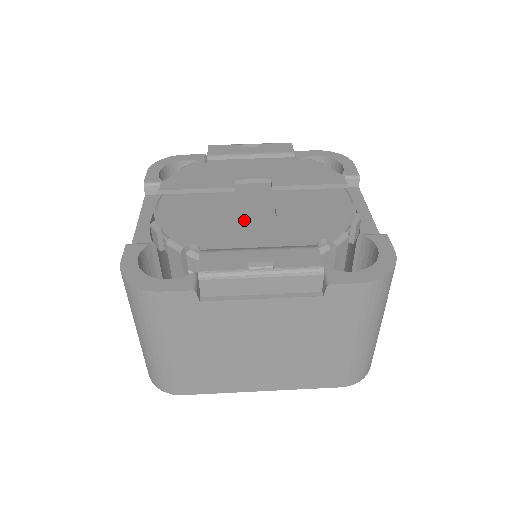
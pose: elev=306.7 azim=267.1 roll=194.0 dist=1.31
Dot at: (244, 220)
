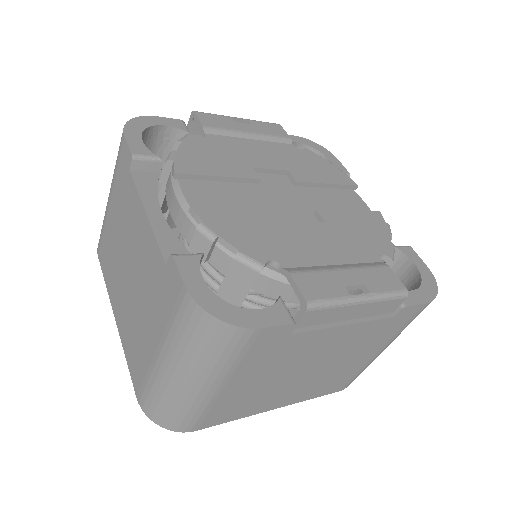
Dot at: (300, 227)
